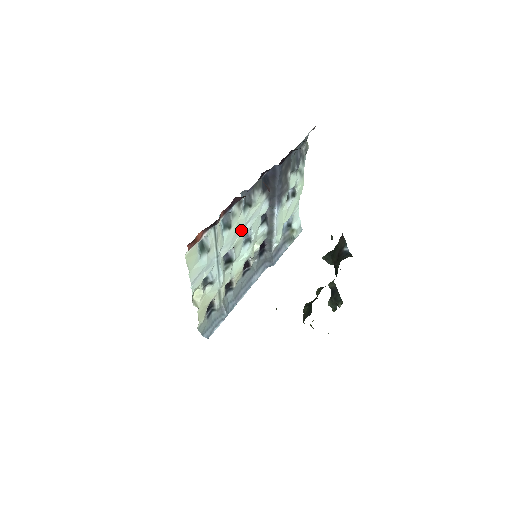
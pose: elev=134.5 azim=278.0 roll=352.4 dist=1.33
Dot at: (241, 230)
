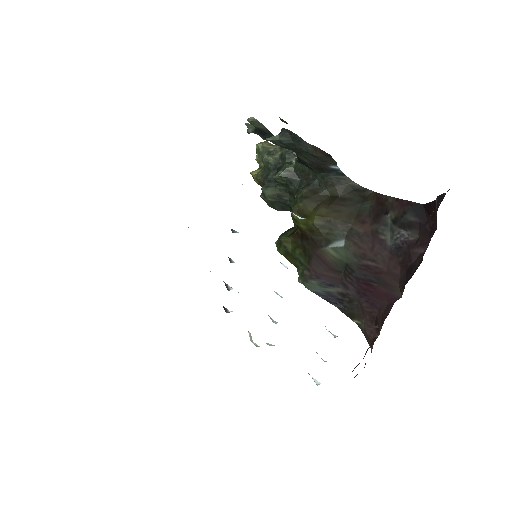
Dot at: occluded
